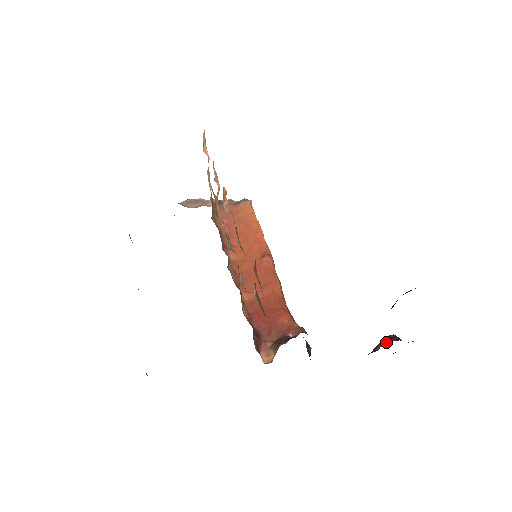
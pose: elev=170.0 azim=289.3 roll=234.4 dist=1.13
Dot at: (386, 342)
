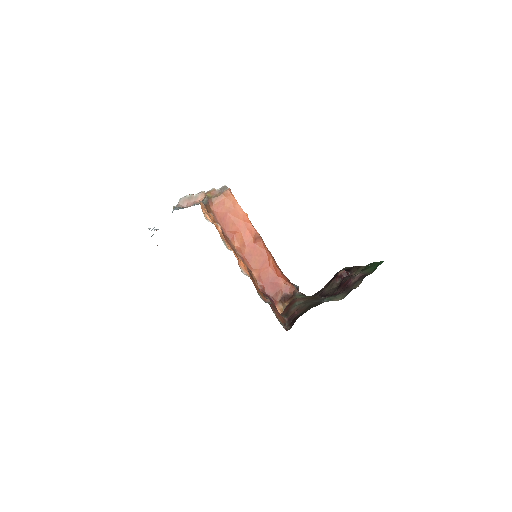
Dot at: (341, 280)
